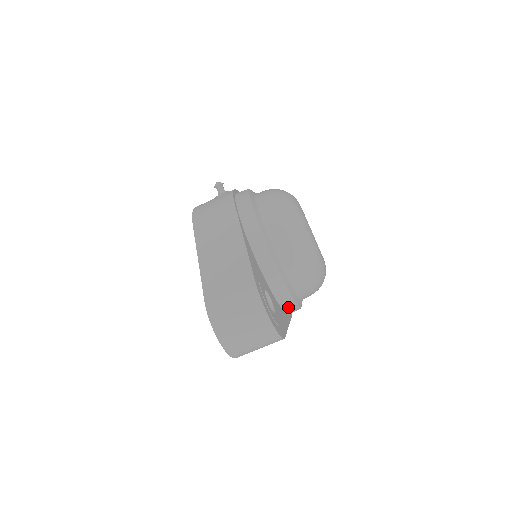
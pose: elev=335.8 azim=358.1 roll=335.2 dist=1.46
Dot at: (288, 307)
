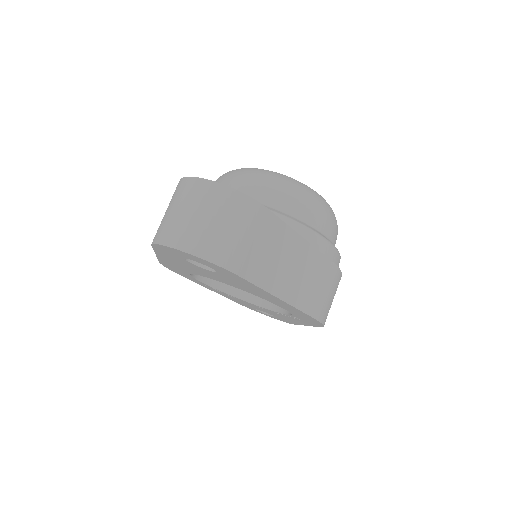
Dot at: occluded
